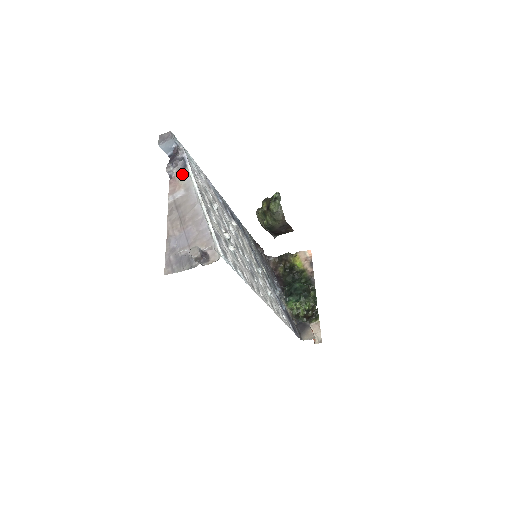
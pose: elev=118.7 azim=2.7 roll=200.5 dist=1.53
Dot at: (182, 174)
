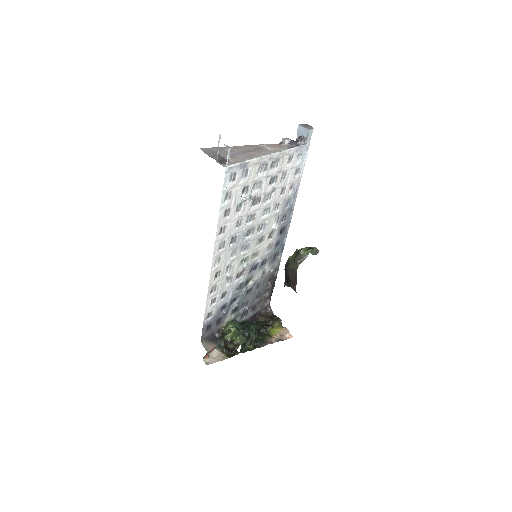
Dot at: (286, 148)
